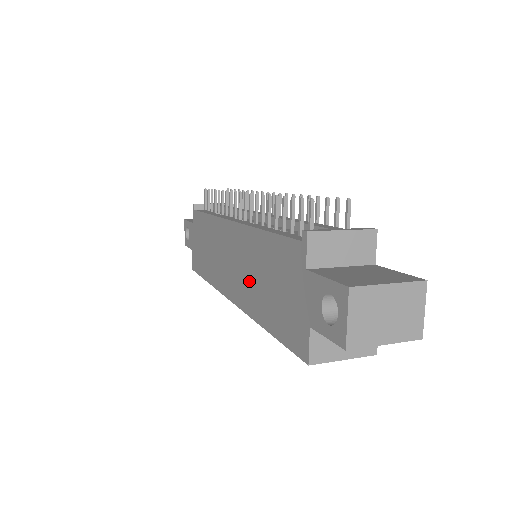
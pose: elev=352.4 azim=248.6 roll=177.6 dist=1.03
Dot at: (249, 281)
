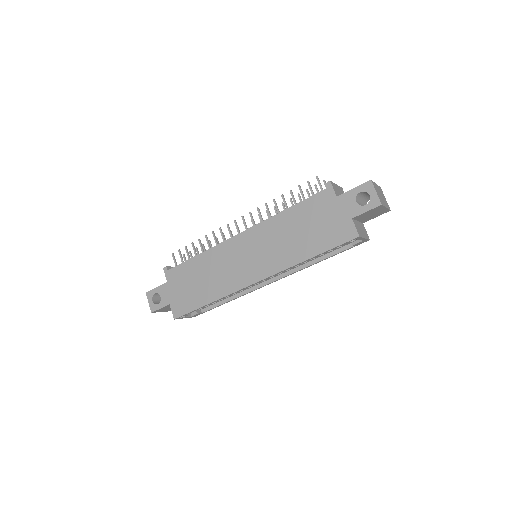
Dot at: (280, 248)
